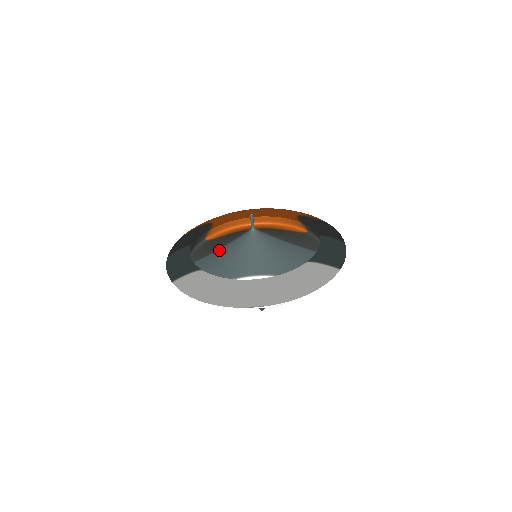
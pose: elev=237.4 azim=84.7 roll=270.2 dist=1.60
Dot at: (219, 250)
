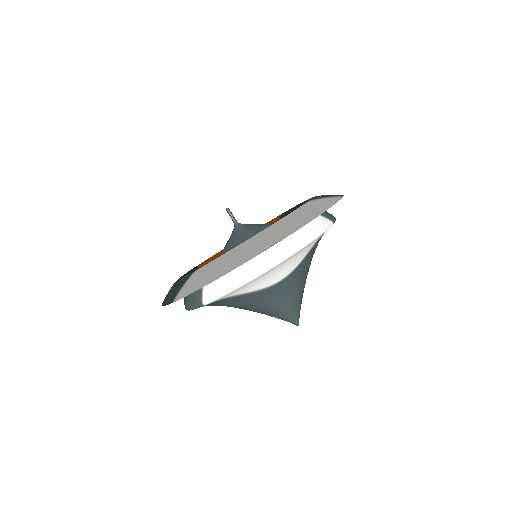
Dot at: occluded
